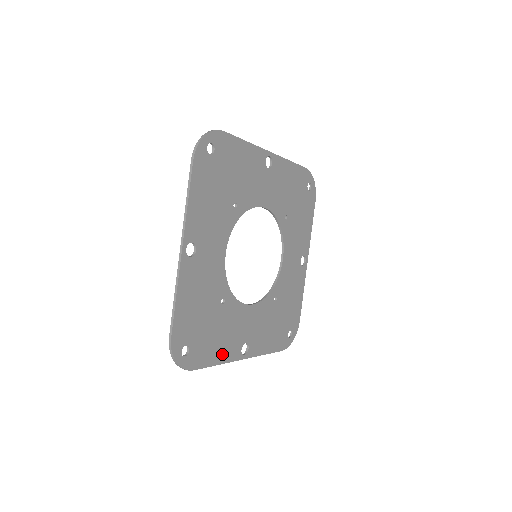
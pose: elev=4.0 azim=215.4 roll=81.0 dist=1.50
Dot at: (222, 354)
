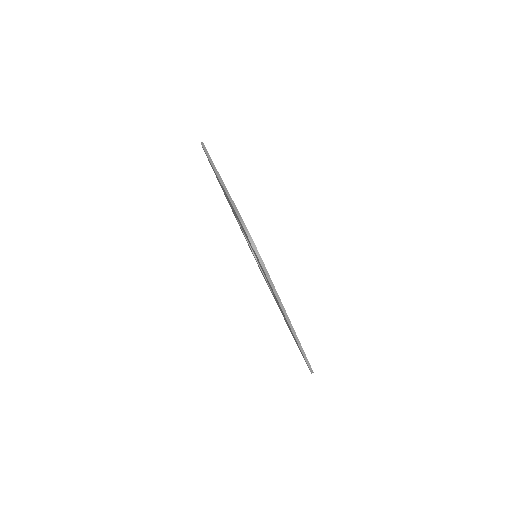
Dot at: occluded
